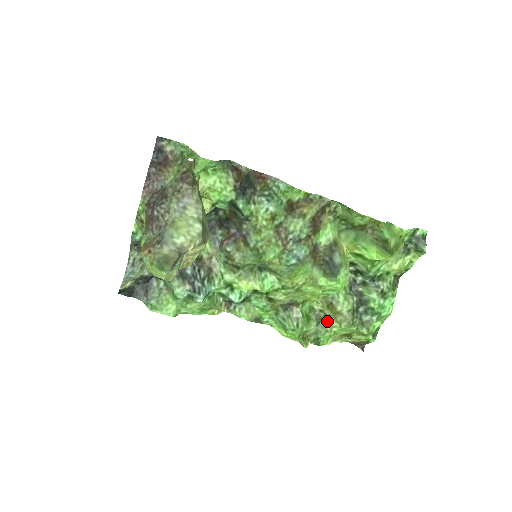
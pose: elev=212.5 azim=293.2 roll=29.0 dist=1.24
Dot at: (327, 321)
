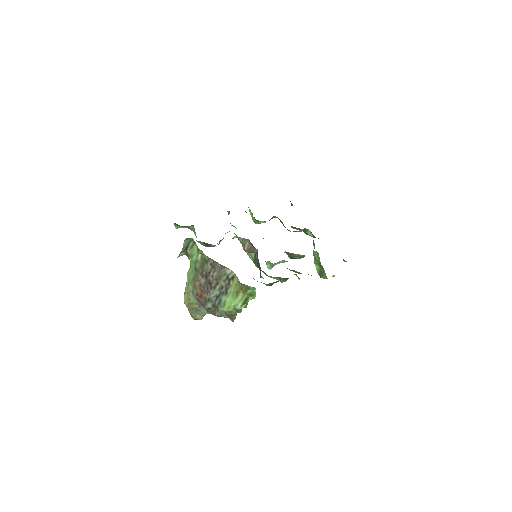
Dot at: occluded
